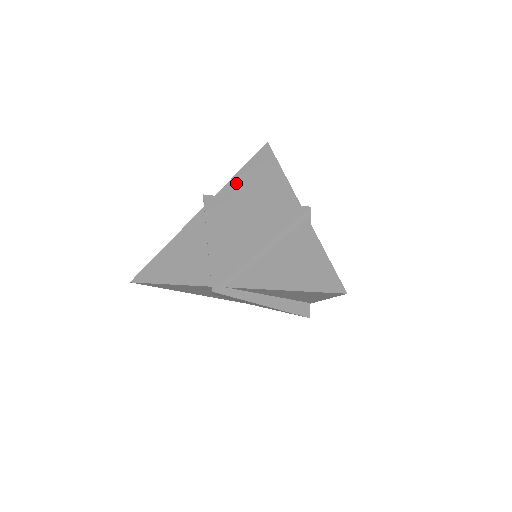
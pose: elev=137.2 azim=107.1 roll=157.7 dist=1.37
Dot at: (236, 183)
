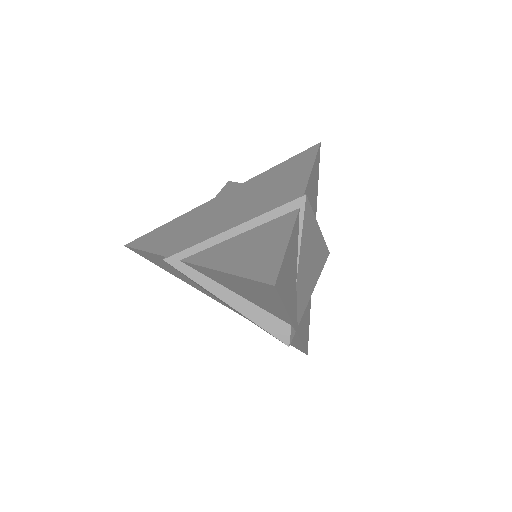
Dot at: (265, 175)
